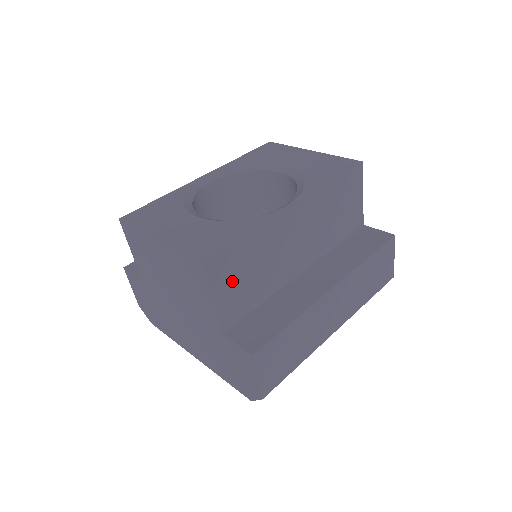
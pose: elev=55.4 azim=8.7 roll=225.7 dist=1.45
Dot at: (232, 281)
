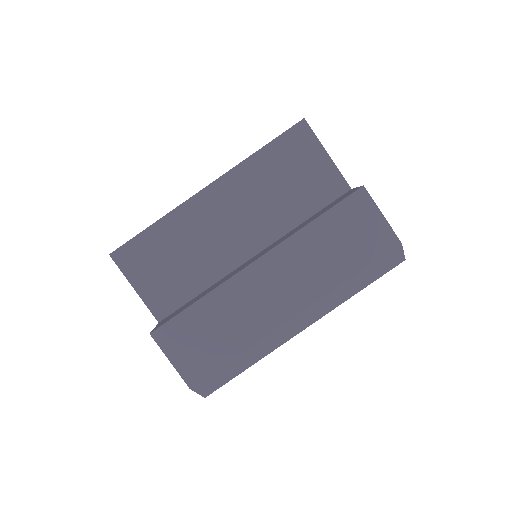
Dot at: (151, 269)
